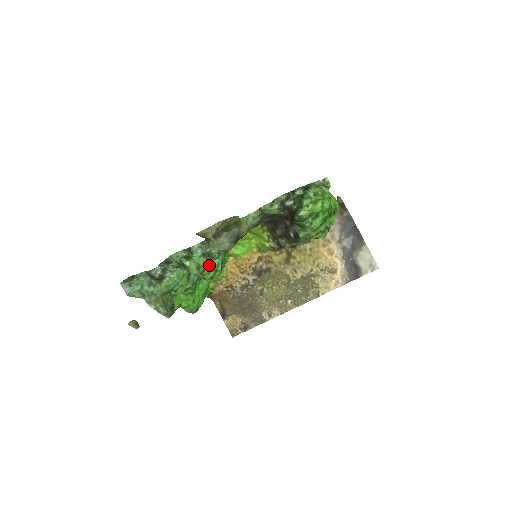
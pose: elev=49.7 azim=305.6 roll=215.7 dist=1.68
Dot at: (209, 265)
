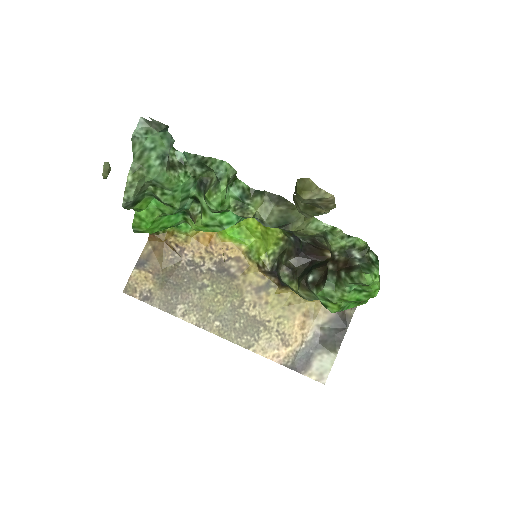
Dot at: (224, 213)
